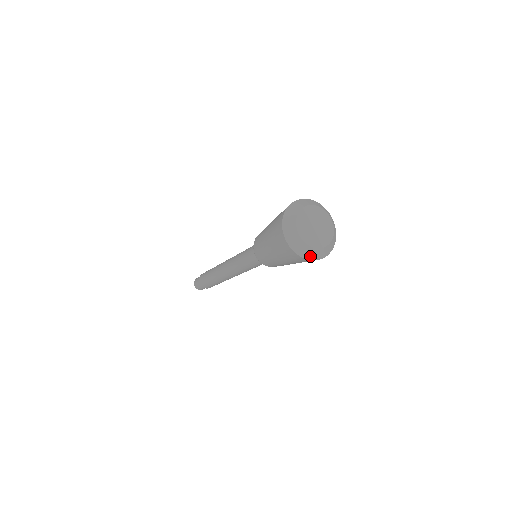
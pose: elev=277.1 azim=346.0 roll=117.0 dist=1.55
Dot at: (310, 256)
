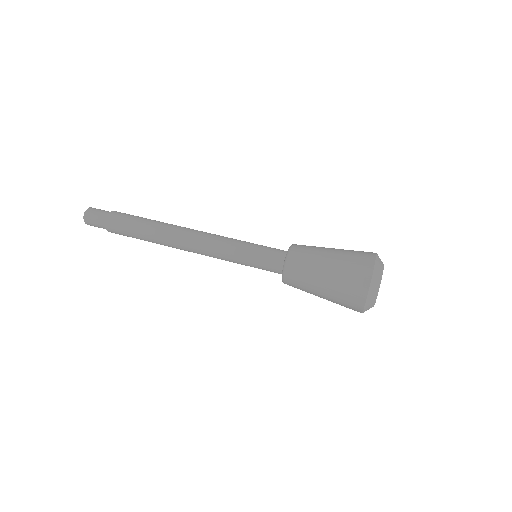
Dot at: (366, 310)
